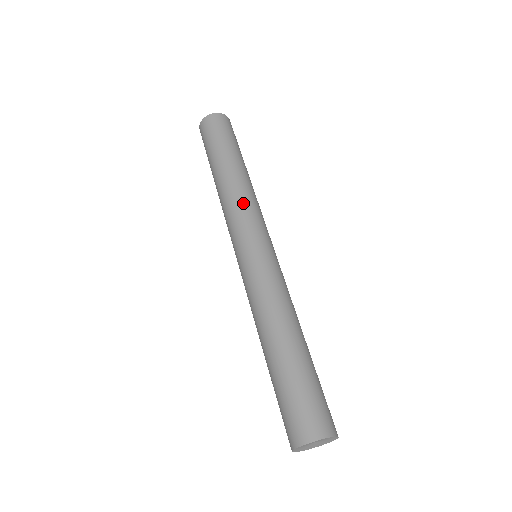
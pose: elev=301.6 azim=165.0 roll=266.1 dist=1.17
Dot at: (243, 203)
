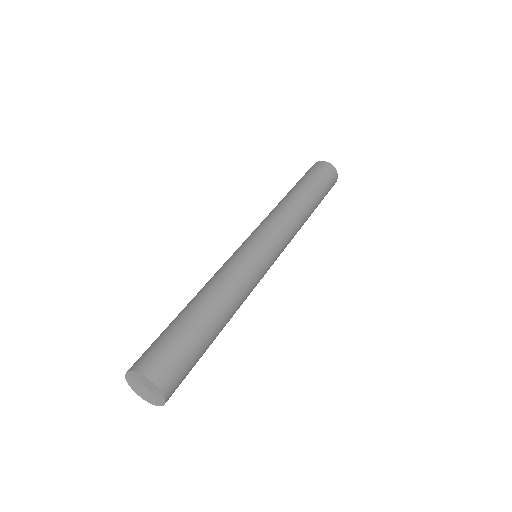
Dot at: (292, 225)
